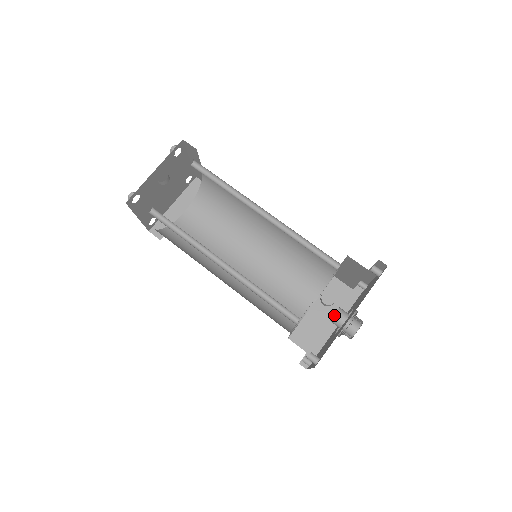
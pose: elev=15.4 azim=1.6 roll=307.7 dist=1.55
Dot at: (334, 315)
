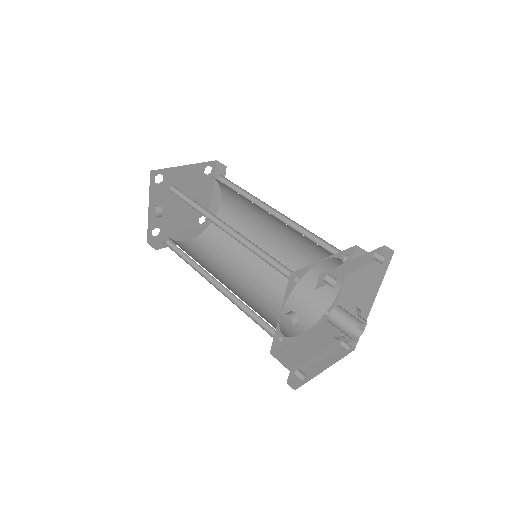
Dot at: (327, 319)
